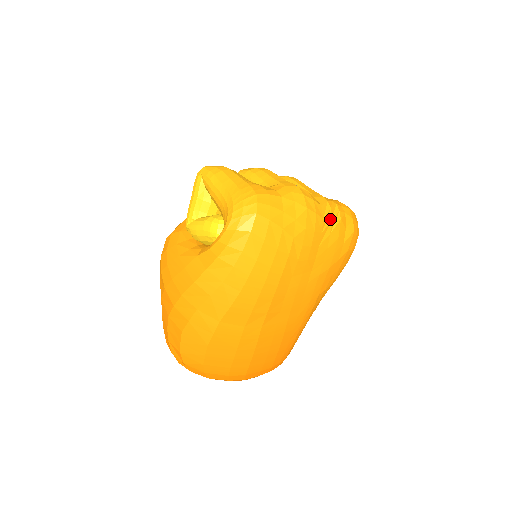
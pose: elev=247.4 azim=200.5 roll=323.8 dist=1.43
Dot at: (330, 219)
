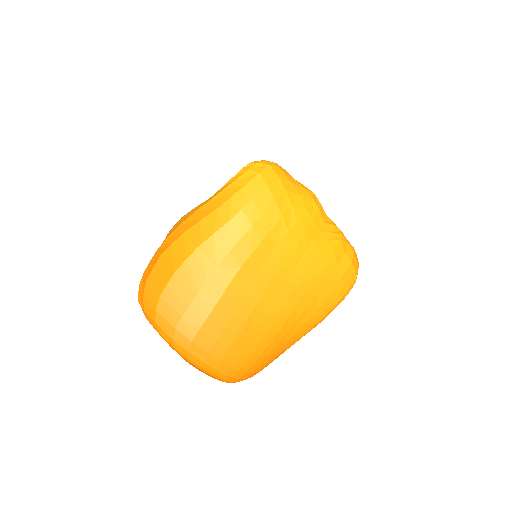
Dot at: (331, 230)
